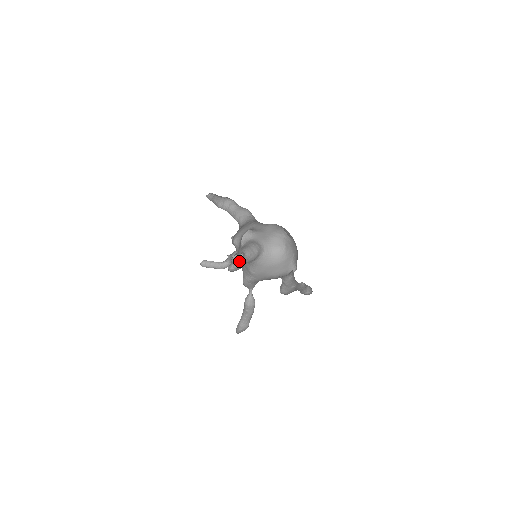
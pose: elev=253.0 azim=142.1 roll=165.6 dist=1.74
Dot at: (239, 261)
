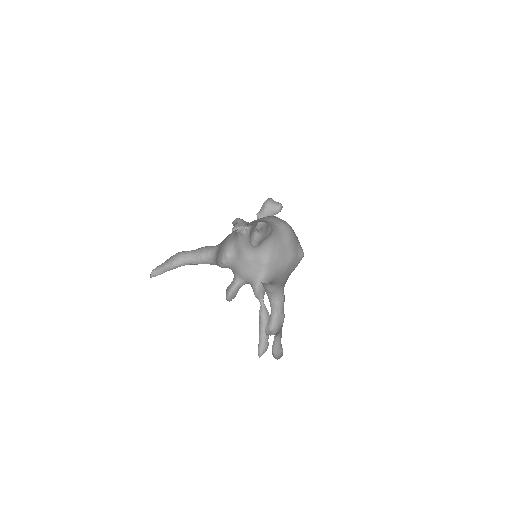
Dot at: (244, 265)
